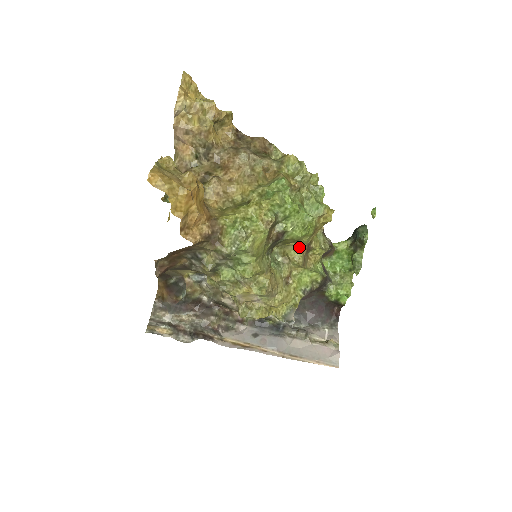
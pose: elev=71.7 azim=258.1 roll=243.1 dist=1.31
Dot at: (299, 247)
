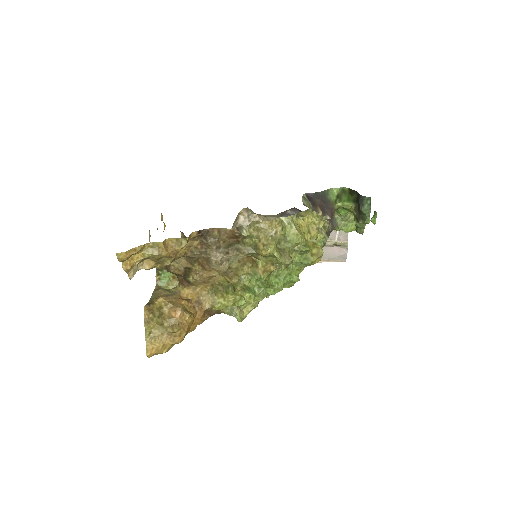
Dot at: occluded
